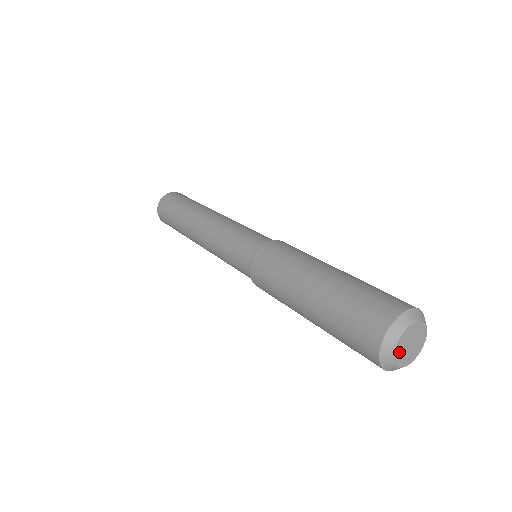
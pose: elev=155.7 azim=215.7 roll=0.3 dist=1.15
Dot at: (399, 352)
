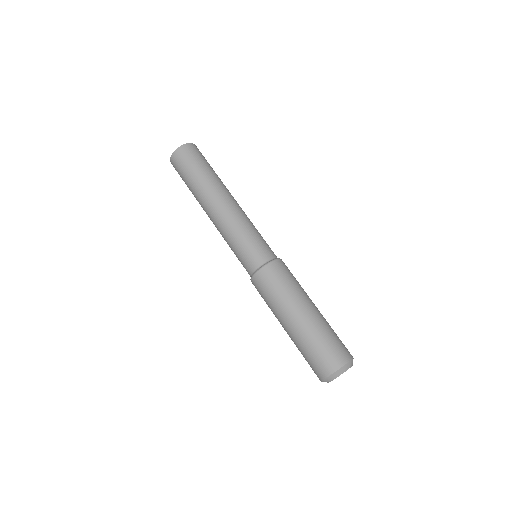
Dot at: occluded
